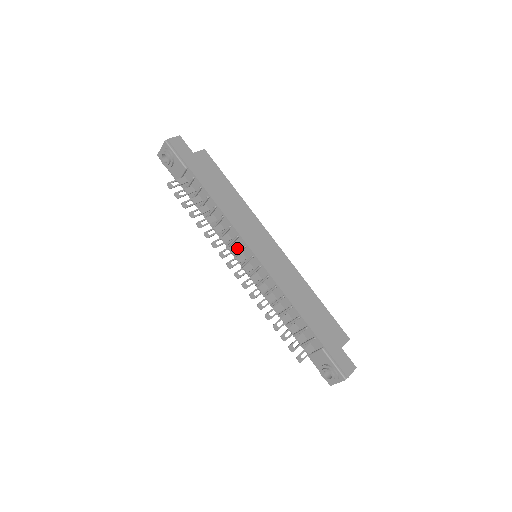
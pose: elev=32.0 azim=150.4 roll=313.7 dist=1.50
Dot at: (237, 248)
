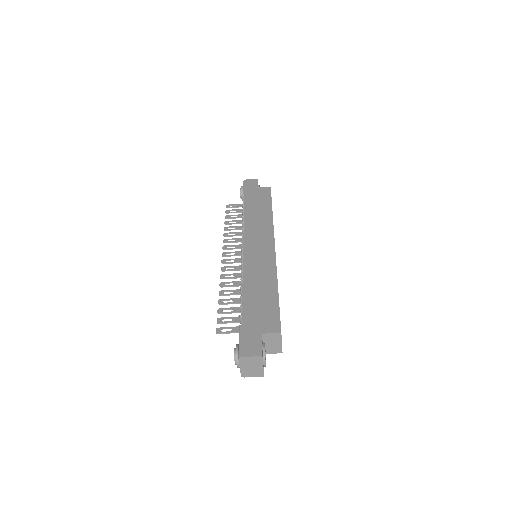
Dot at: occluded
